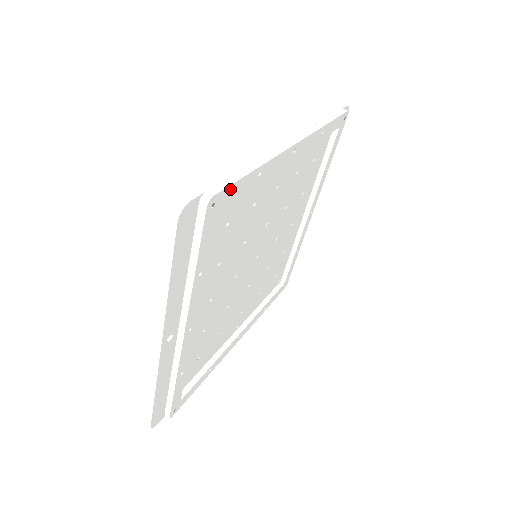
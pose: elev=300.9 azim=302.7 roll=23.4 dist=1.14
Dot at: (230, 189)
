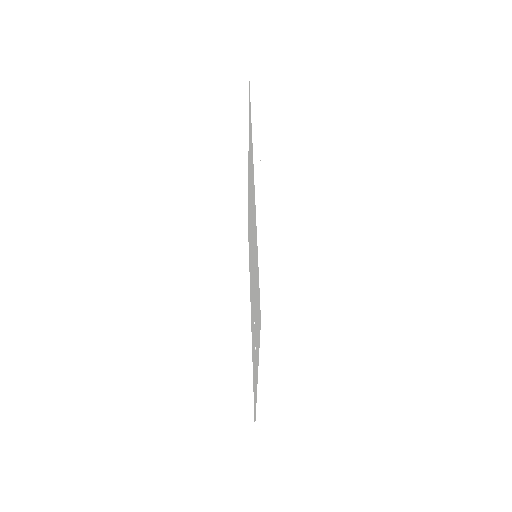
Dot at: (275, 264)
